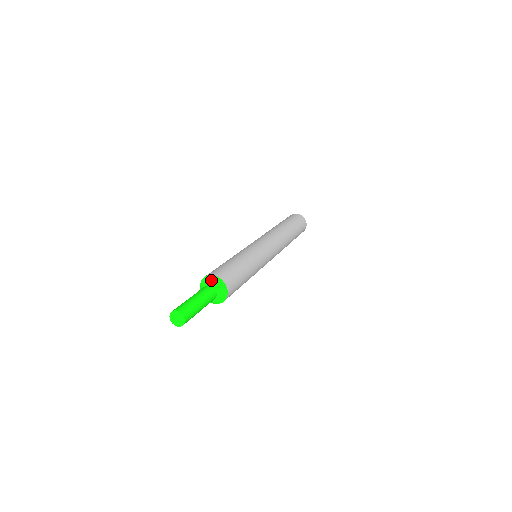
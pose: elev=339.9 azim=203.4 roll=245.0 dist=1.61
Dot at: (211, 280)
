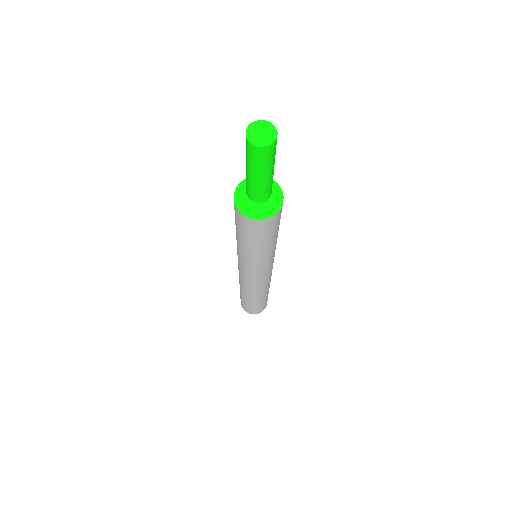
Dot at: occluded
